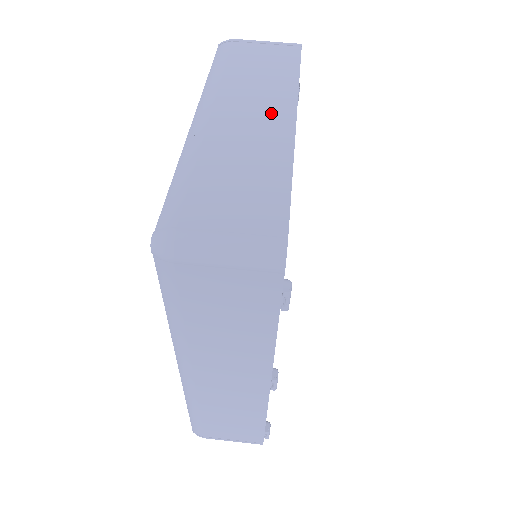
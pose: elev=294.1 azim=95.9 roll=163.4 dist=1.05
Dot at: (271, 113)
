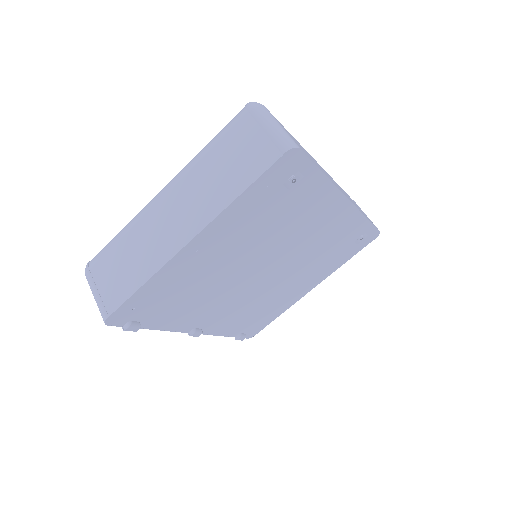
Dot at: (185, 224)
